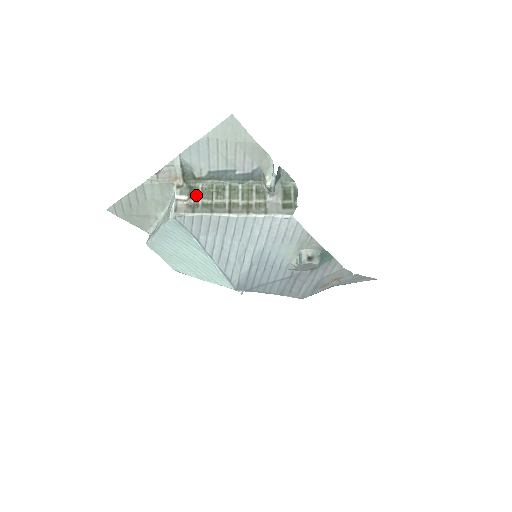
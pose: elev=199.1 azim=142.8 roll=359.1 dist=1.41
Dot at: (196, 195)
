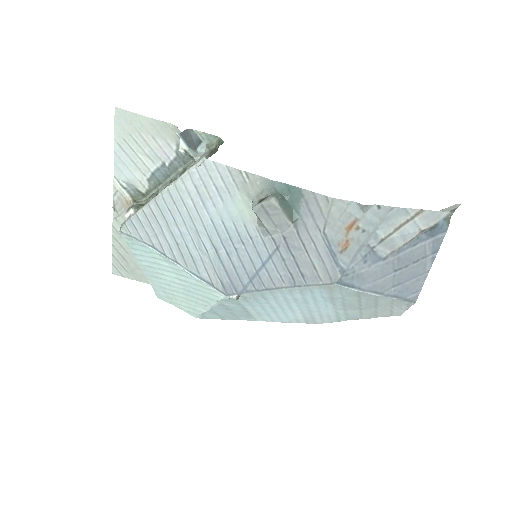
Dot at: occluded
